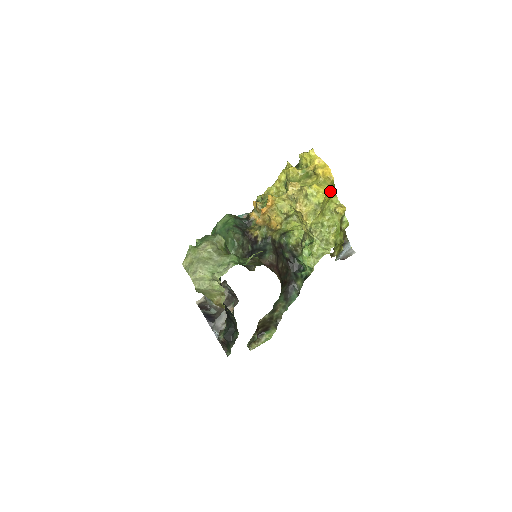
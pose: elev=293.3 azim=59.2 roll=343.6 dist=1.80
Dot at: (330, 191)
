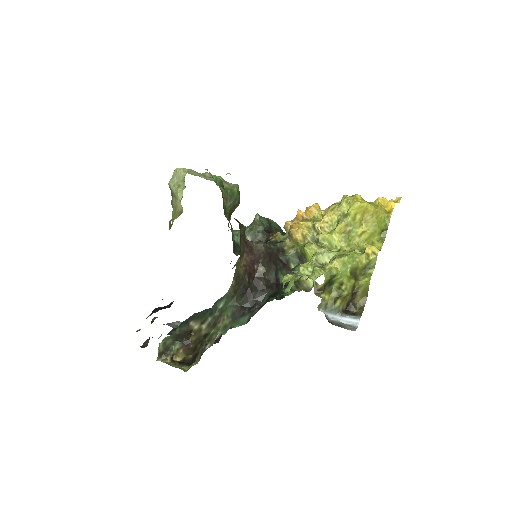
Dot at: (376, 223)
